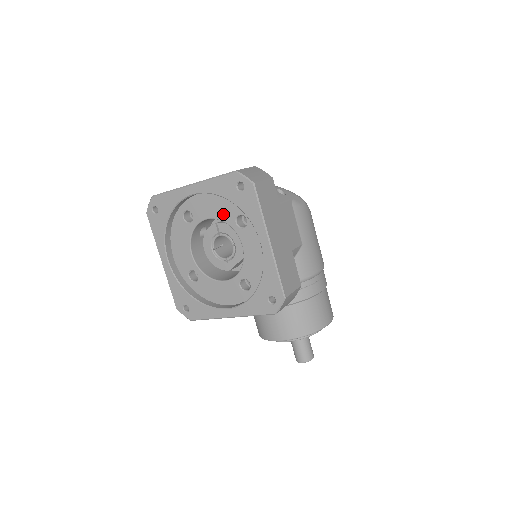
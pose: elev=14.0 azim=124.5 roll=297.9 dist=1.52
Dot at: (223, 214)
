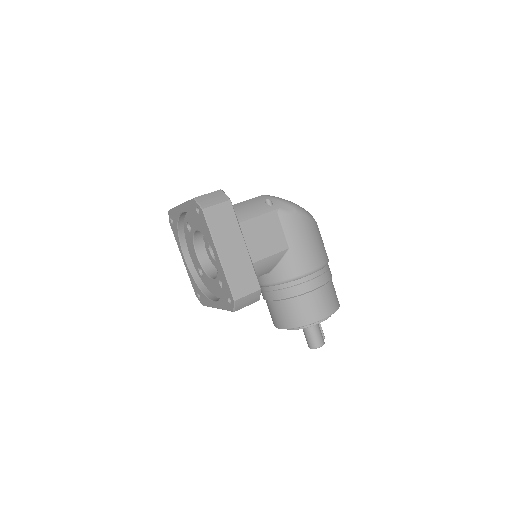
Dot at: (201, 228)
